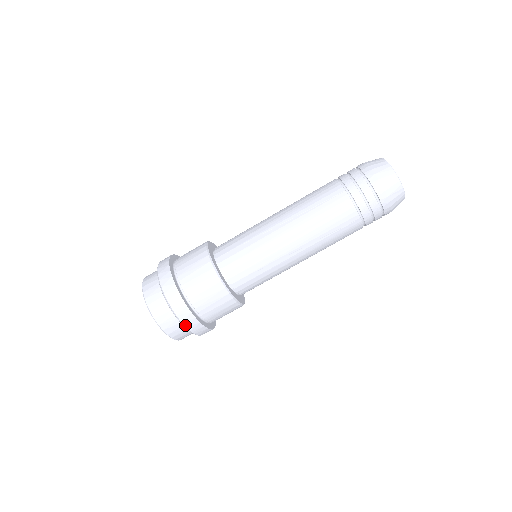
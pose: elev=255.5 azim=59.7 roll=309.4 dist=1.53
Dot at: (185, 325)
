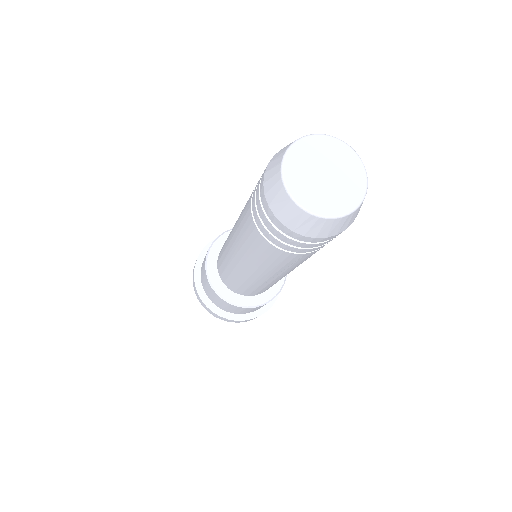
Dot at: occluded
